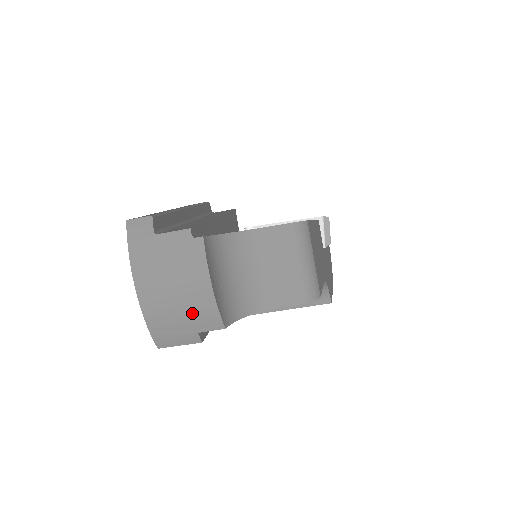
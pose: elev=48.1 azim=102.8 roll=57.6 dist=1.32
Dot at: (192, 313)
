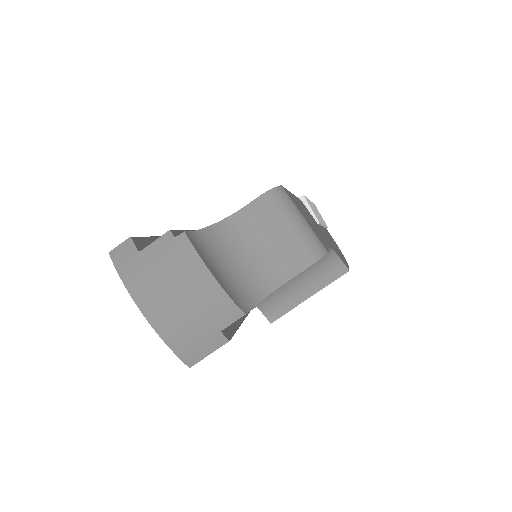
Dot at: (205, 312)
